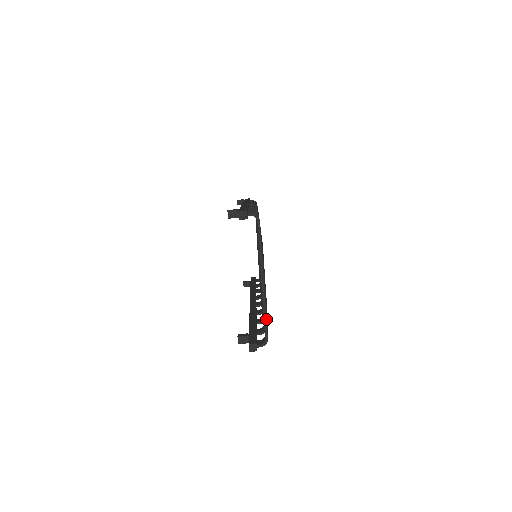
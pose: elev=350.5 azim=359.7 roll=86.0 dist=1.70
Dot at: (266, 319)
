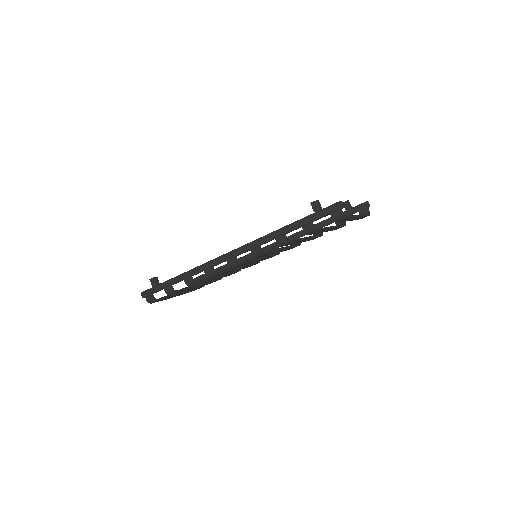
Dot at: (352, 217)
